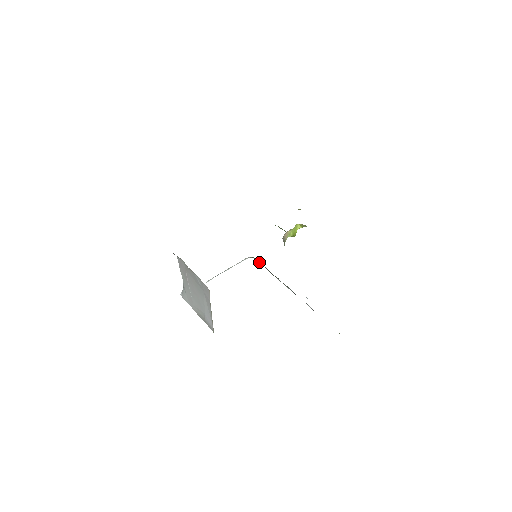
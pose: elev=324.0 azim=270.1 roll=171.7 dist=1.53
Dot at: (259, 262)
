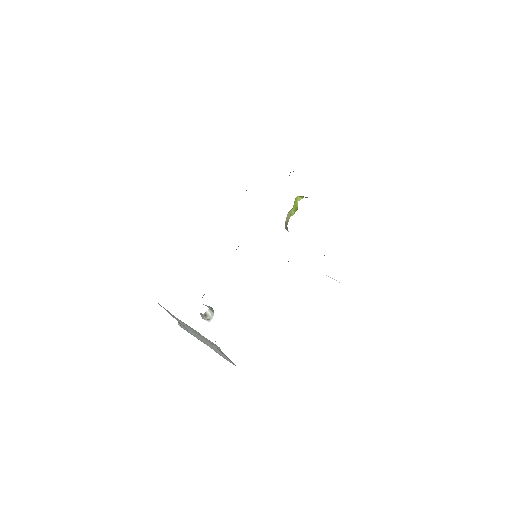
Dot at: occluded
